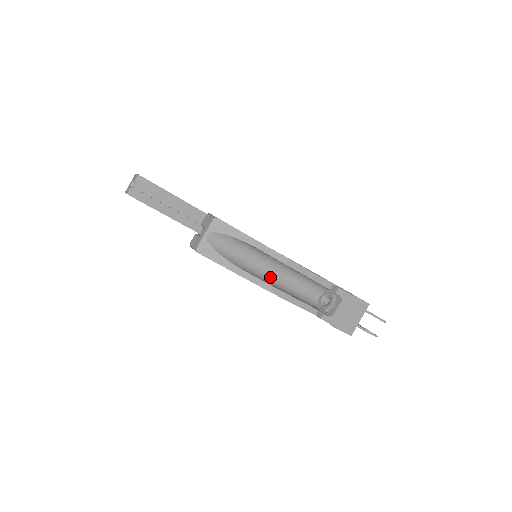
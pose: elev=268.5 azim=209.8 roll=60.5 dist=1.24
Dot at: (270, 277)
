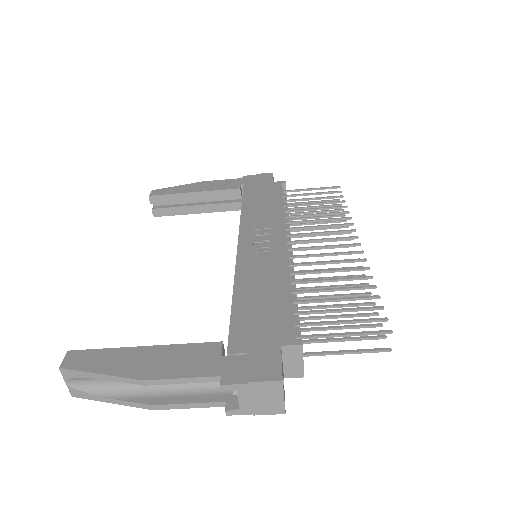
Dot at: occluded
